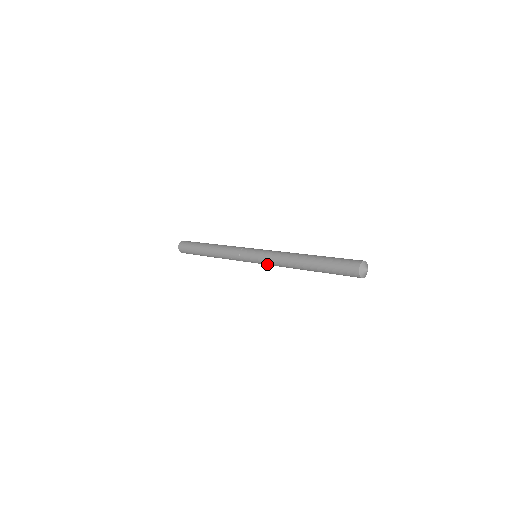
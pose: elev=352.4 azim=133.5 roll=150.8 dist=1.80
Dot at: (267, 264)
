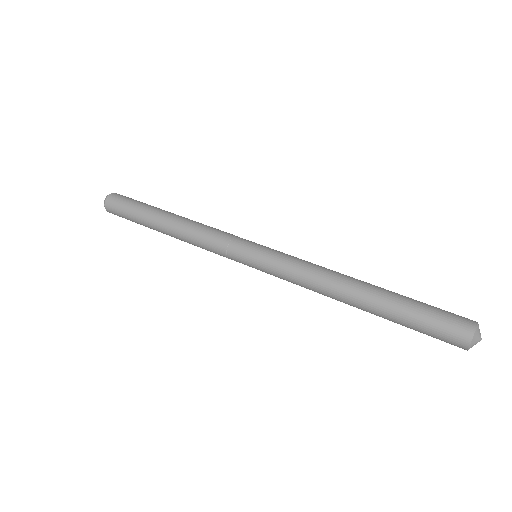
Dot at: occluded
